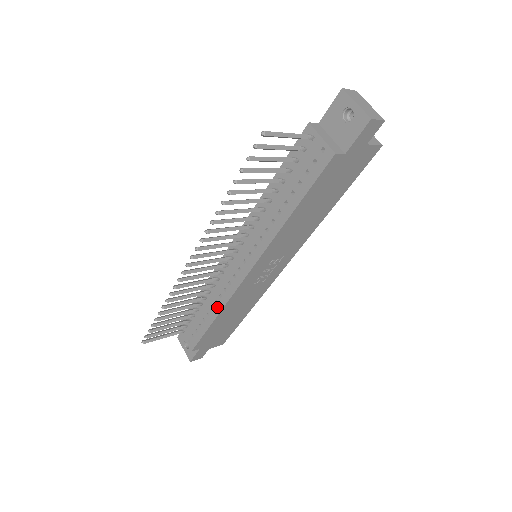
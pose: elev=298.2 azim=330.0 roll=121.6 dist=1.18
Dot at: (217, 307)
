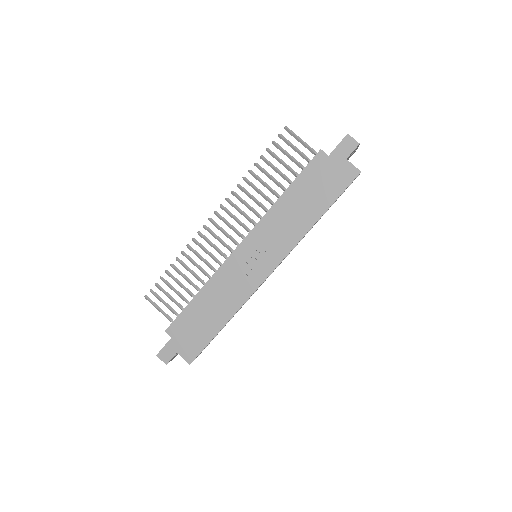
Dot at: (207, 283)
